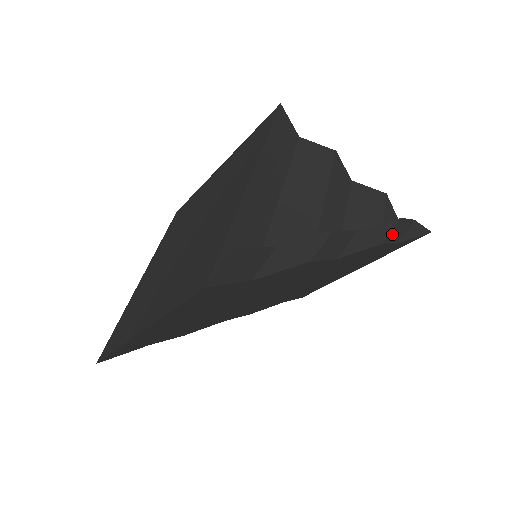
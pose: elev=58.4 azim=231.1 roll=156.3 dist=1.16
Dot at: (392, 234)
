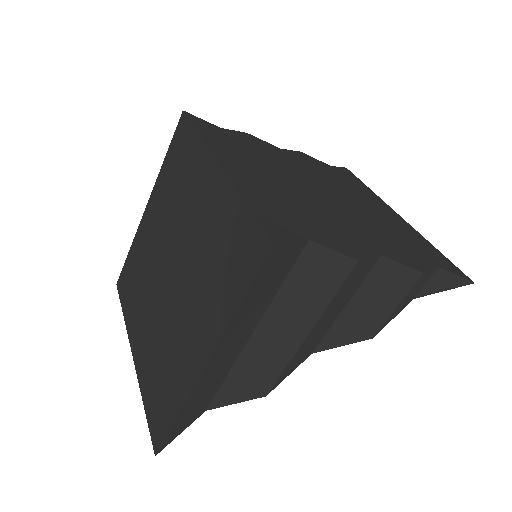
Dot at: occluded
